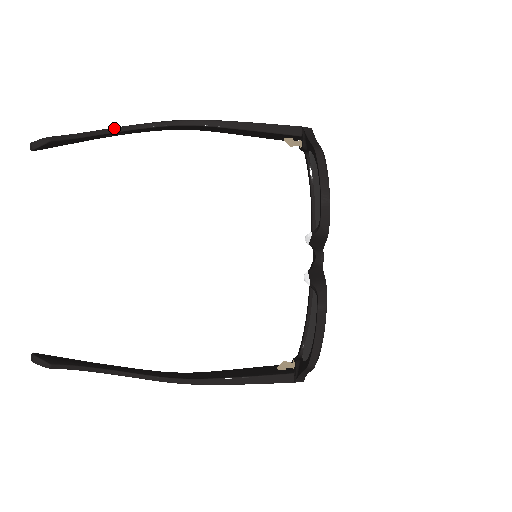
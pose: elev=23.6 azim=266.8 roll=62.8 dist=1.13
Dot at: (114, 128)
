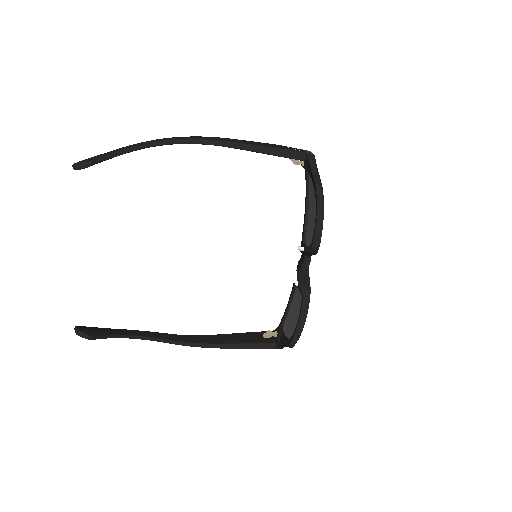
Dot at: (143, 145)
